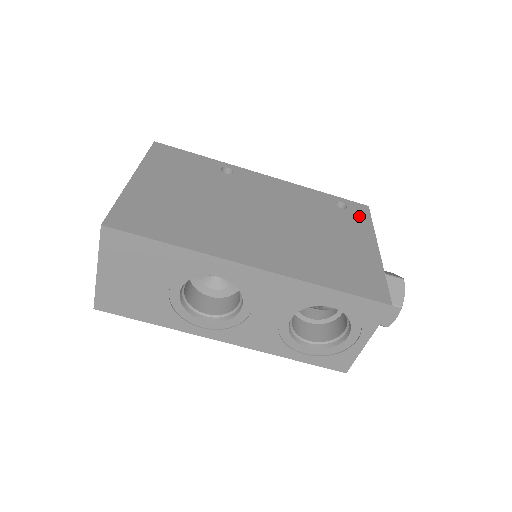
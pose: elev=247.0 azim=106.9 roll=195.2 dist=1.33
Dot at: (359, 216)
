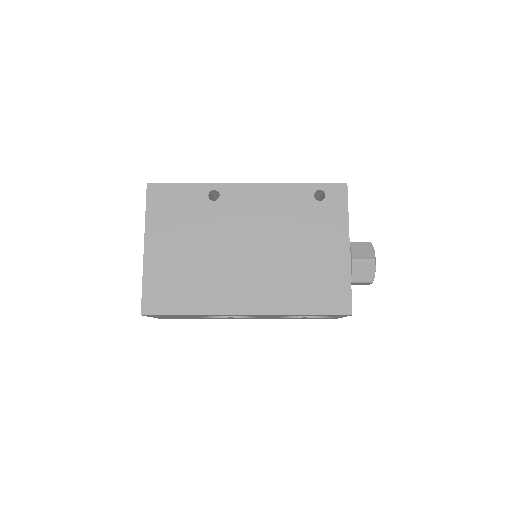
Dot at: (336, 206)
